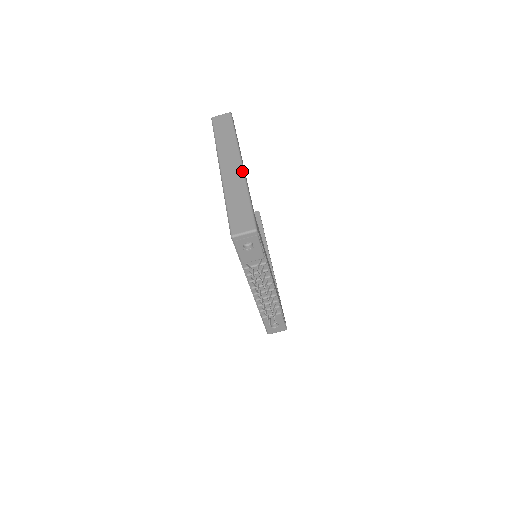
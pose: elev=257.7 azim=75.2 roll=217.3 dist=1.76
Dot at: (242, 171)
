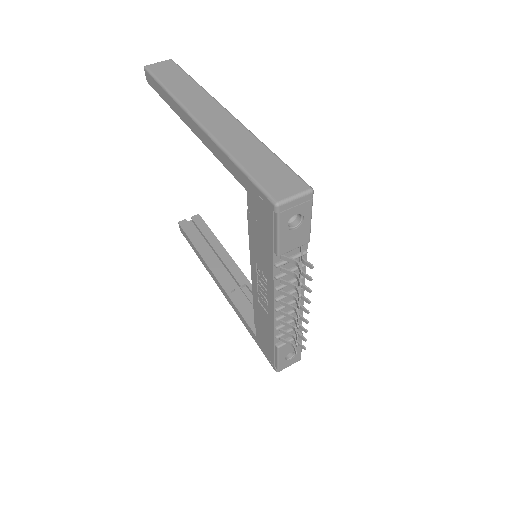
Dot at: (236, 120)
